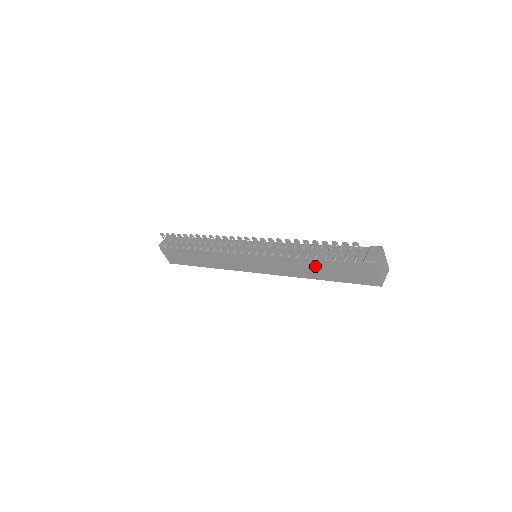
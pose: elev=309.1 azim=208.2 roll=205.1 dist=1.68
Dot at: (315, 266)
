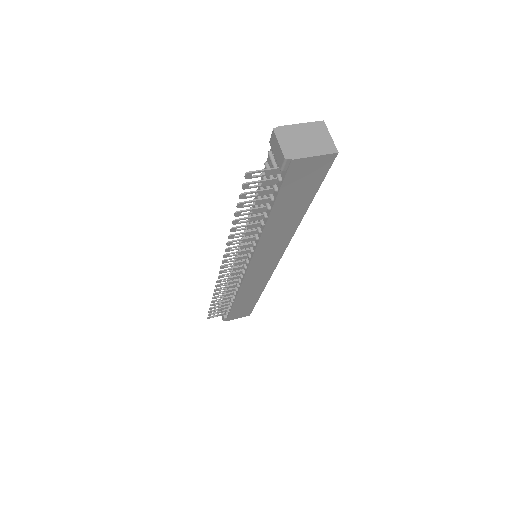
Dot at: (278, 218)
